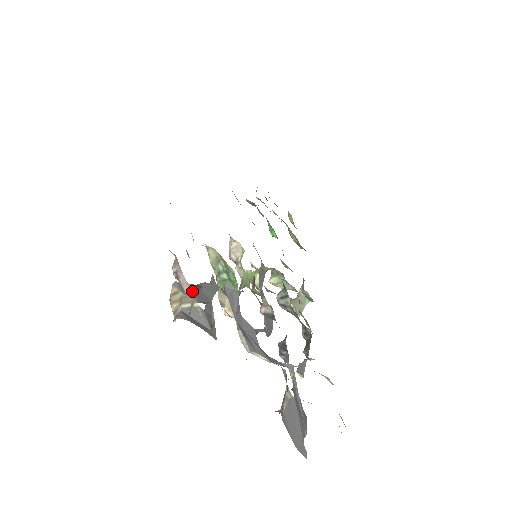
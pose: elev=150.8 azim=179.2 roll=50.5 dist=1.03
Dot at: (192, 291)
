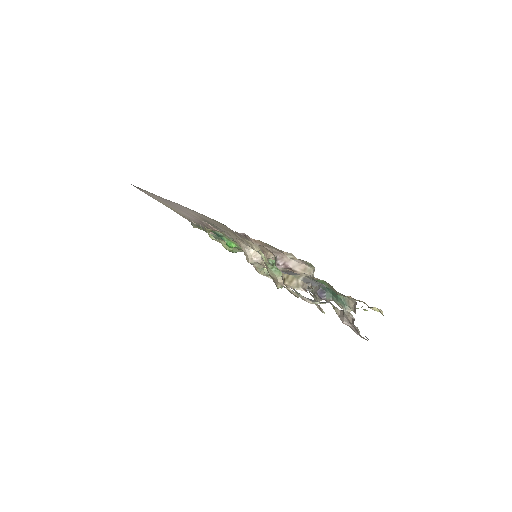
Dot at: (306, 266)
